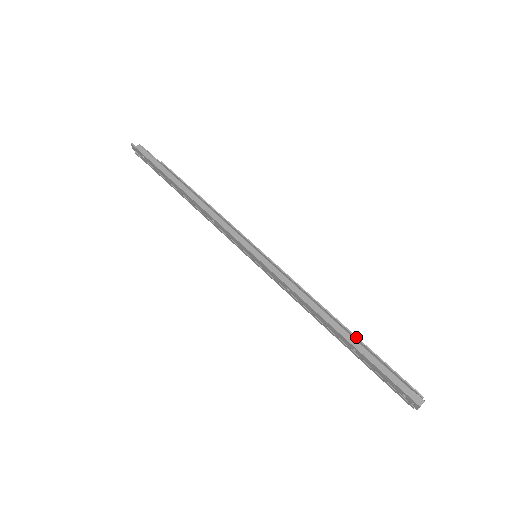
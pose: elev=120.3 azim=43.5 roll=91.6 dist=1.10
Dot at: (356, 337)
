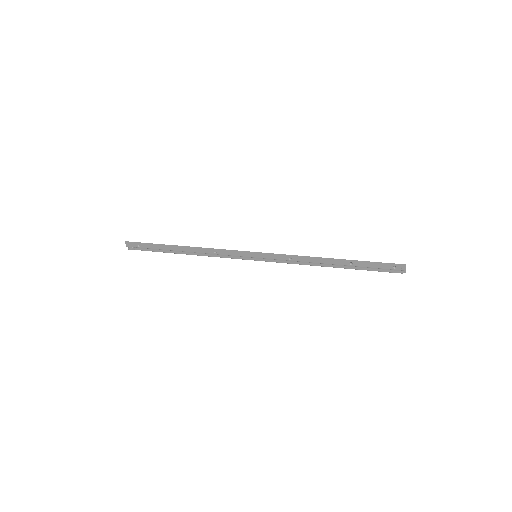
Dot at: occluded
